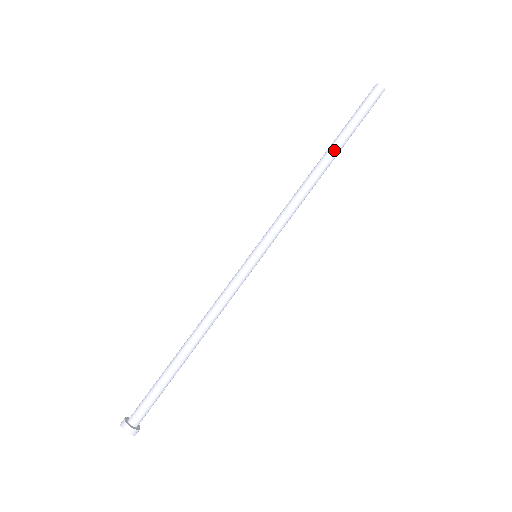
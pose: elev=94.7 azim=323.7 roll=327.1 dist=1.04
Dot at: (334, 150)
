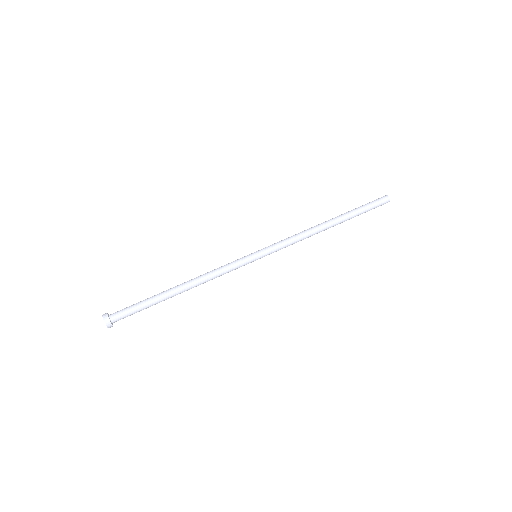
Dot at: (341, 219)
